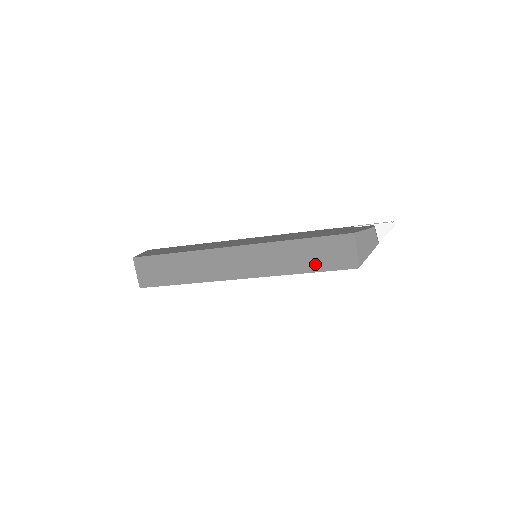
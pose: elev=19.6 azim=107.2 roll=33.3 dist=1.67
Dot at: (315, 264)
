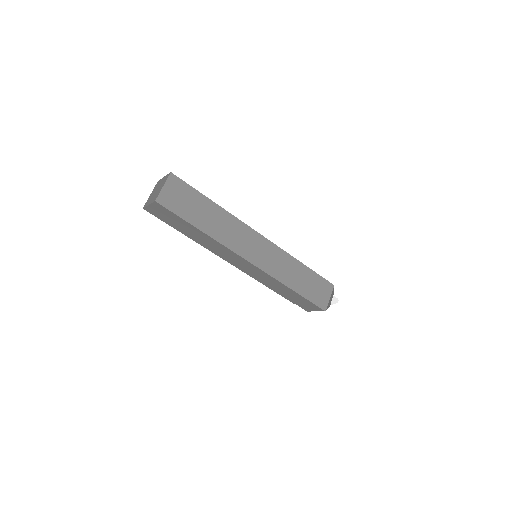
Dot at: (303, 289)
